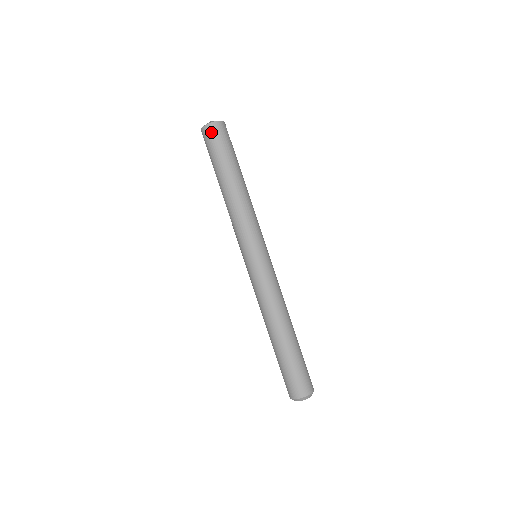
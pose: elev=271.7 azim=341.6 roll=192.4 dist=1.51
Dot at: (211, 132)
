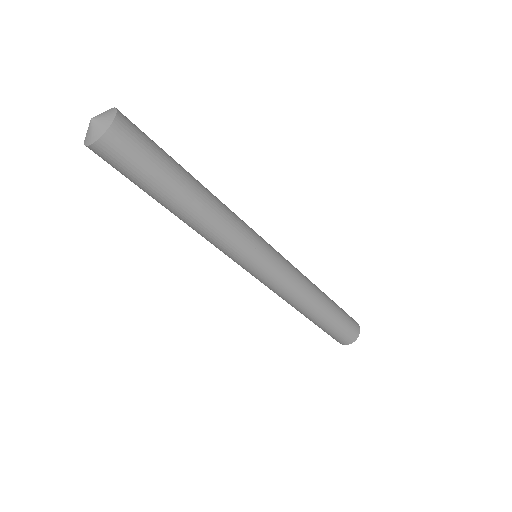
Dot at: (102, 157)
